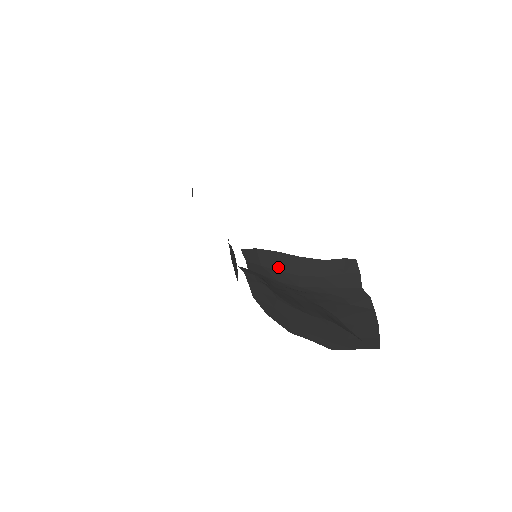
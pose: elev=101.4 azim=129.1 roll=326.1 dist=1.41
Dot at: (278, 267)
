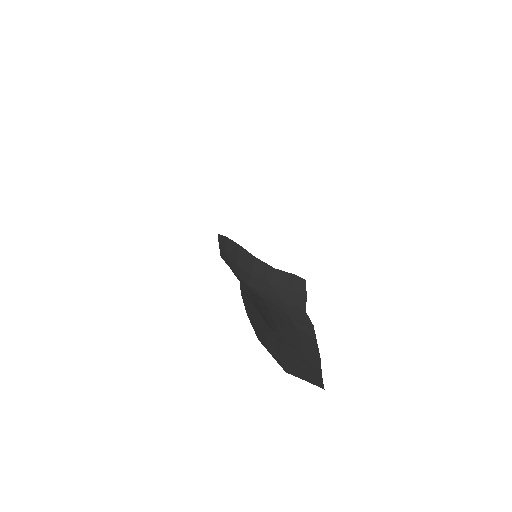
Dot at: (237, 260)
